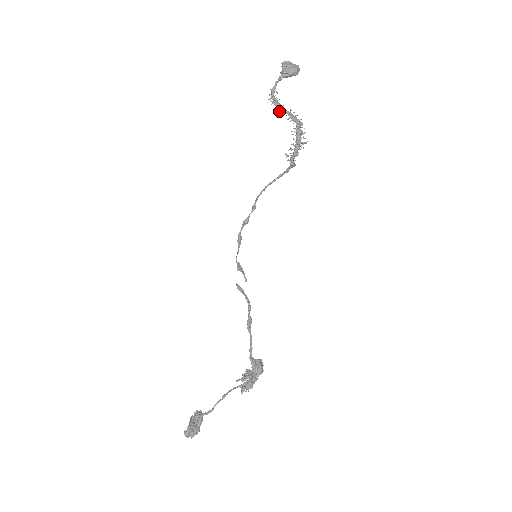
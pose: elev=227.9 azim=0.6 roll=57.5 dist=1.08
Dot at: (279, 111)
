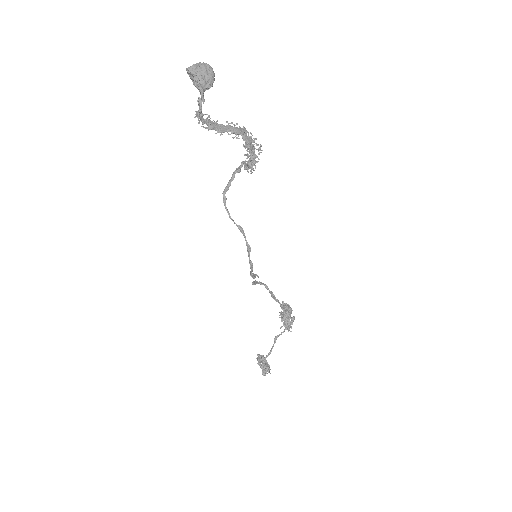
Dot at: occluded
